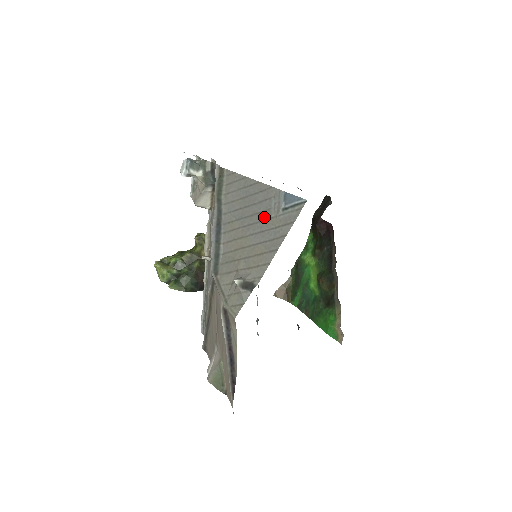
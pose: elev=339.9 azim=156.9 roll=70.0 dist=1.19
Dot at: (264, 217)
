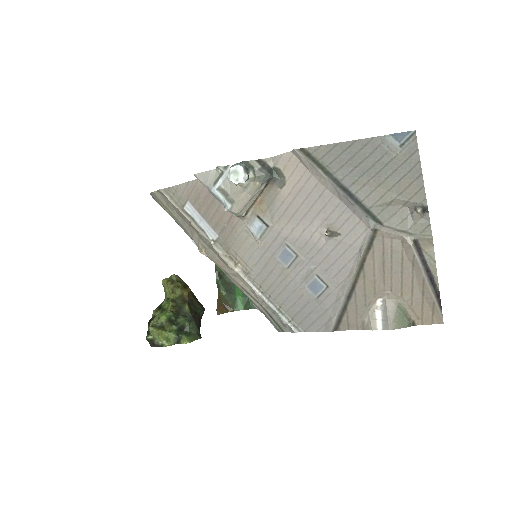
Dot at: (387, 160)
